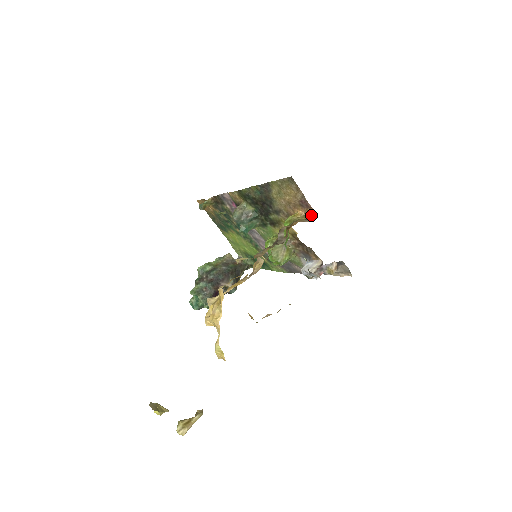
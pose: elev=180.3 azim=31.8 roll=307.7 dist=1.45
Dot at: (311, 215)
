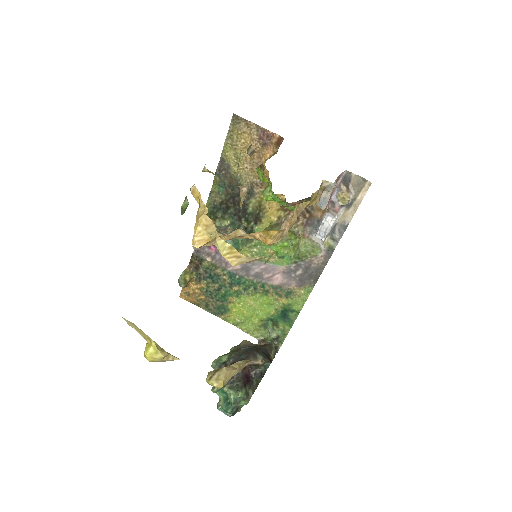
Dot at: (279, 143)
